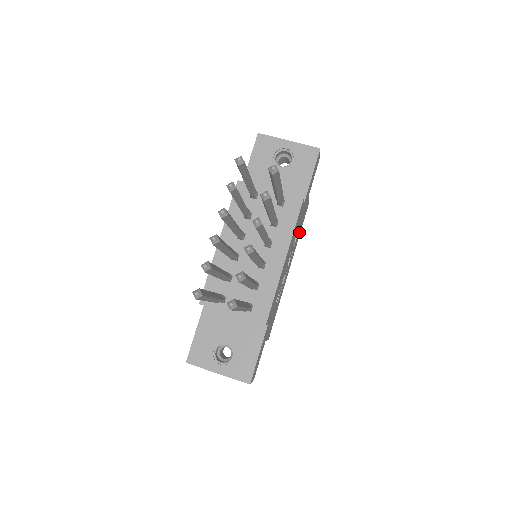
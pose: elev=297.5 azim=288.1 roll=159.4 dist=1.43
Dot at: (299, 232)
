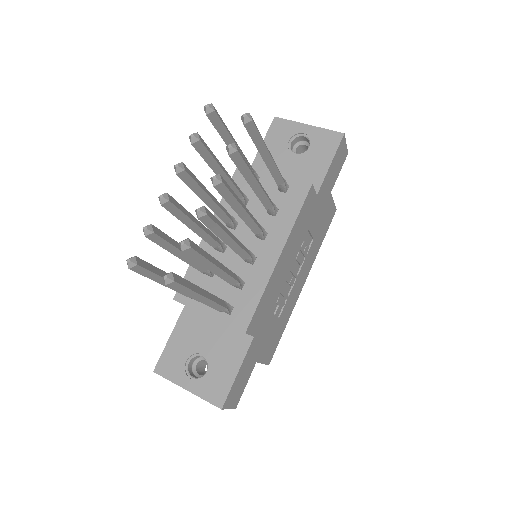
Dot at: (319, 239)
